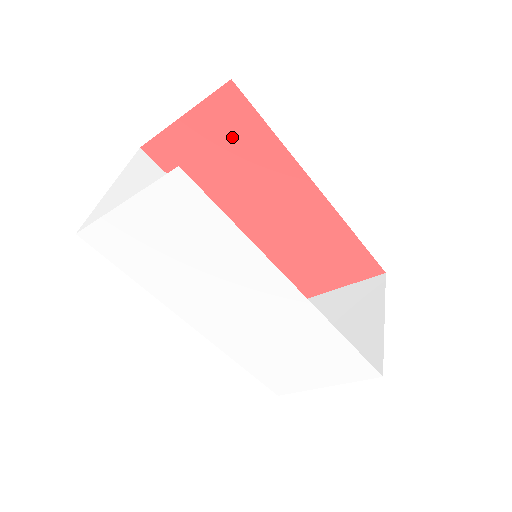
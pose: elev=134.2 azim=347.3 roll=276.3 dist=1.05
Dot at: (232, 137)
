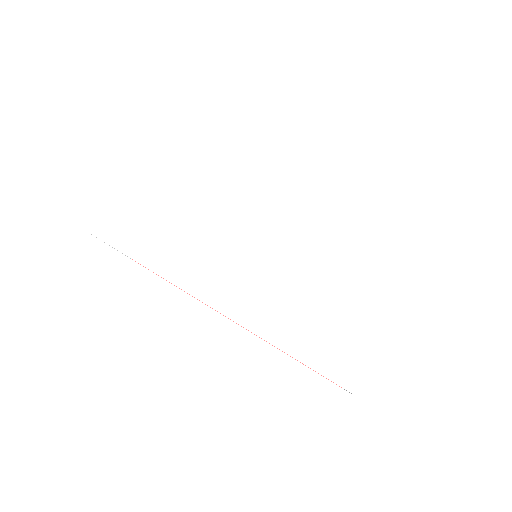
Dot at: occluded
